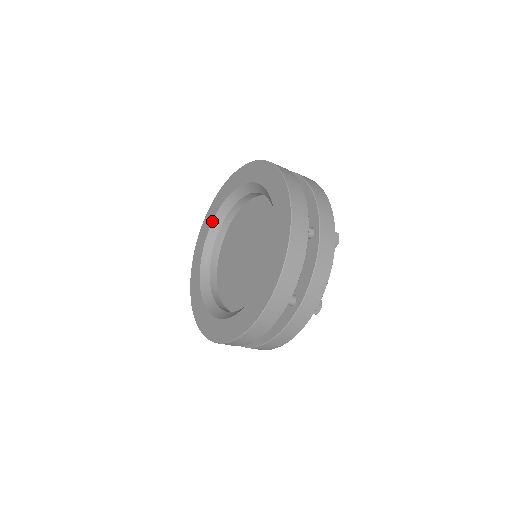
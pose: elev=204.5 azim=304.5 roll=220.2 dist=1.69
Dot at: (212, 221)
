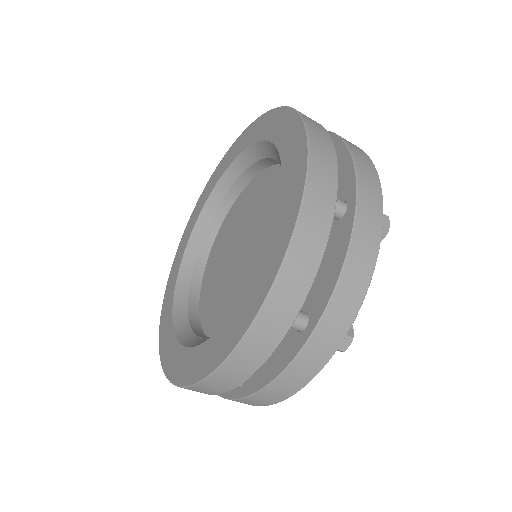
Dot at: (178, 272)
